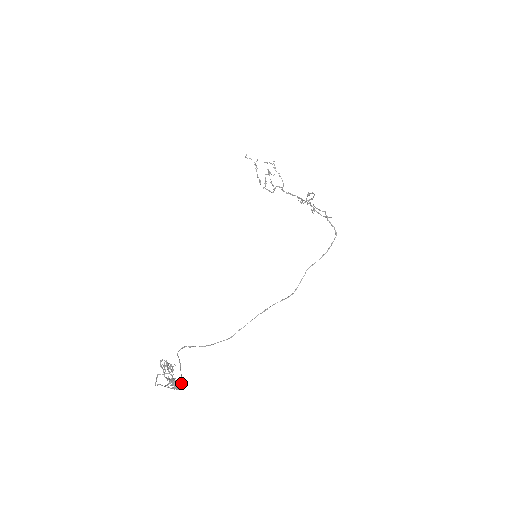
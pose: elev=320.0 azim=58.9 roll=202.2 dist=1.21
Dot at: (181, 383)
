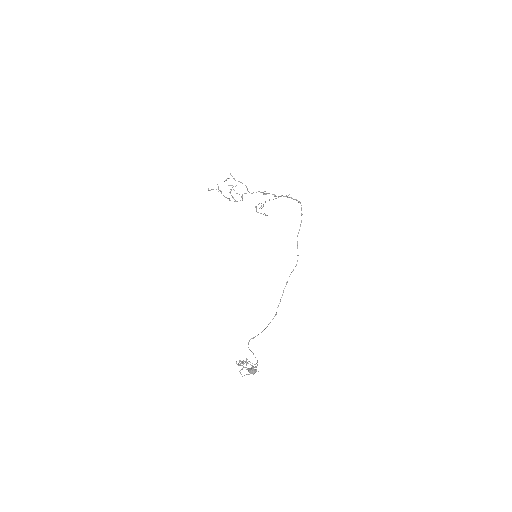
Dot at: (253, 369)
